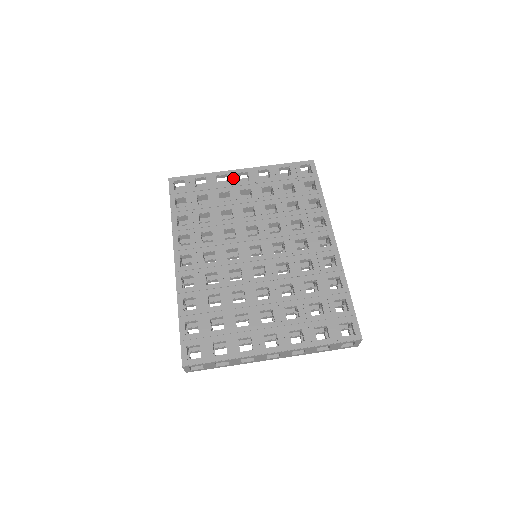
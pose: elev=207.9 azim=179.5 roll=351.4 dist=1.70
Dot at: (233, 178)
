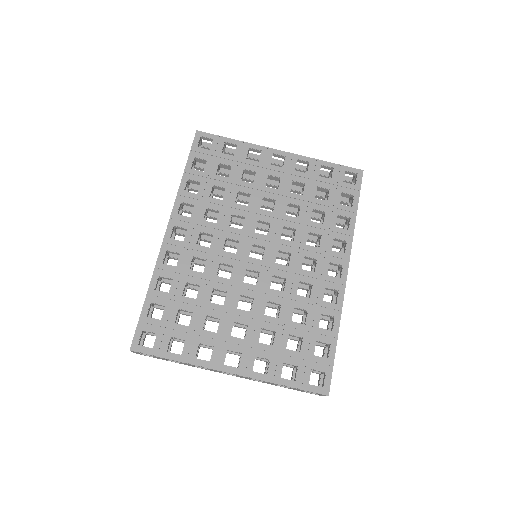
Dot at: (266, 158)
